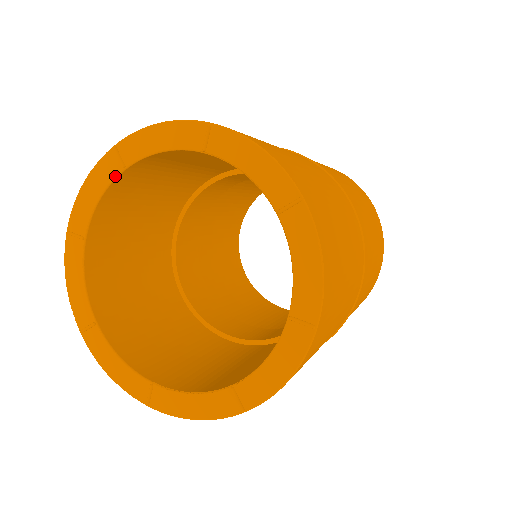
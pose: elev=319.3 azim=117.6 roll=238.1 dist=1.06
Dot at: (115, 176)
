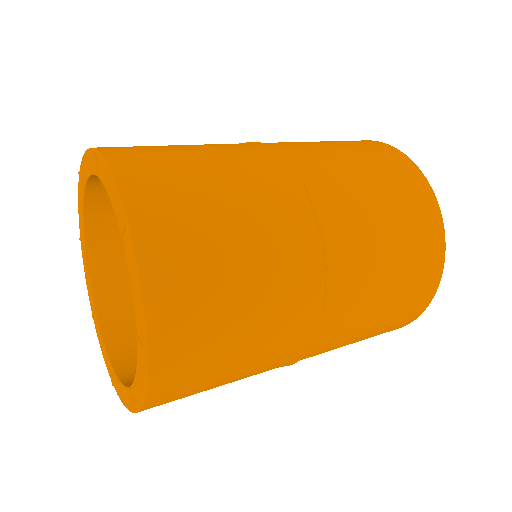
Dot at: (94, 174)
